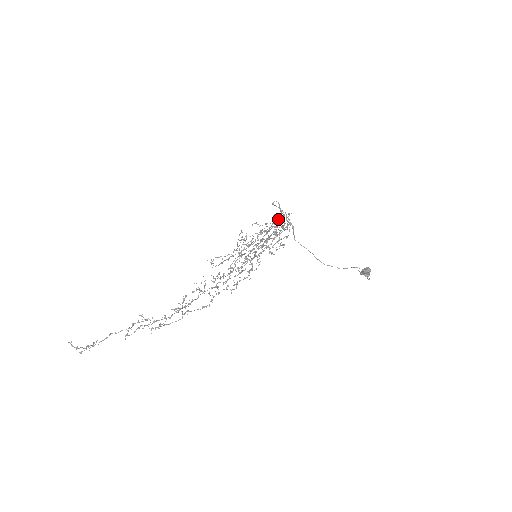
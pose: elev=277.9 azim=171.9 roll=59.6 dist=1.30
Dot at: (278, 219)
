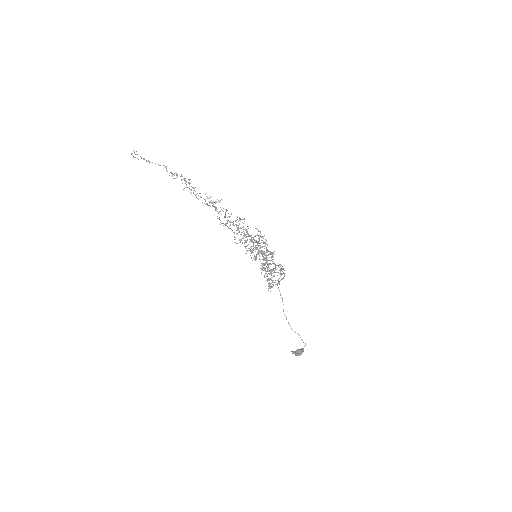
Dot at: occluded
